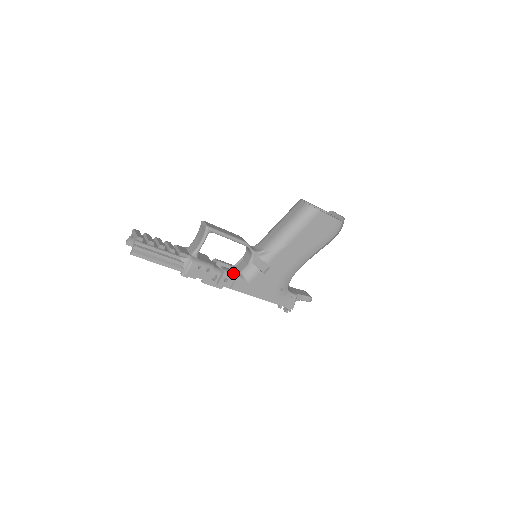
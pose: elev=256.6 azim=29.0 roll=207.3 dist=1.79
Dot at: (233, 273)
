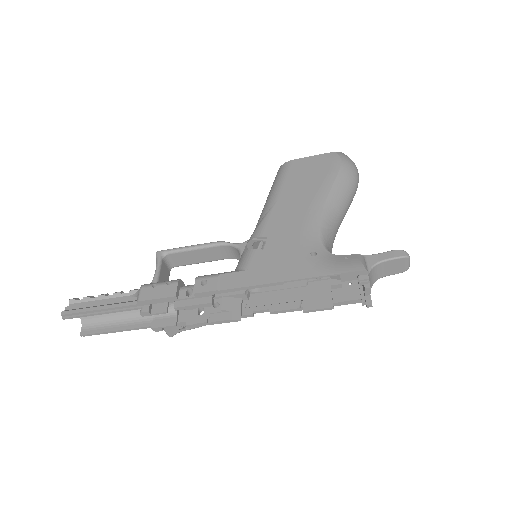
Dot at: (215, 274)
